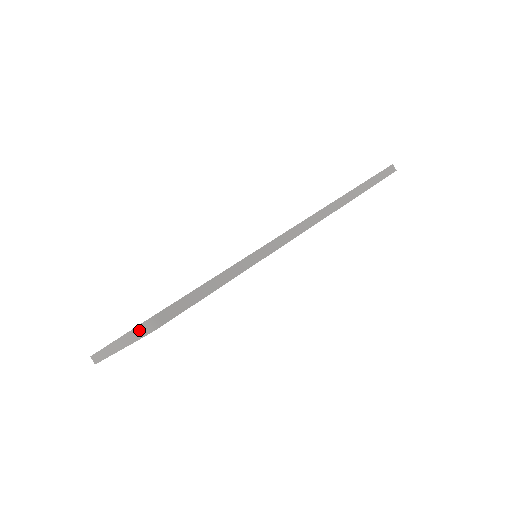
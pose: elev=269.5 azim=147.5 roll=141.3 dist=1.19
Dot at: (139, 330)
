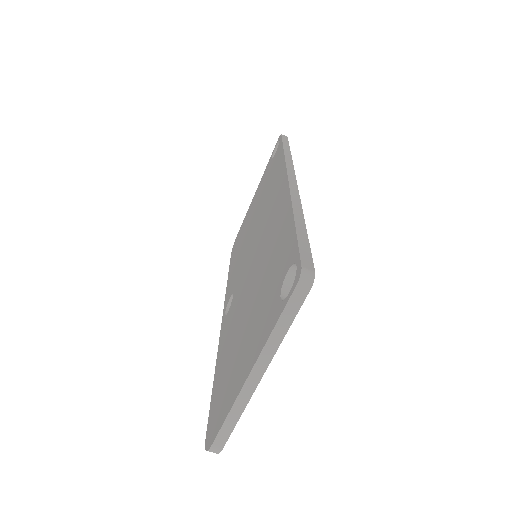
Dot at: (293, 302)
